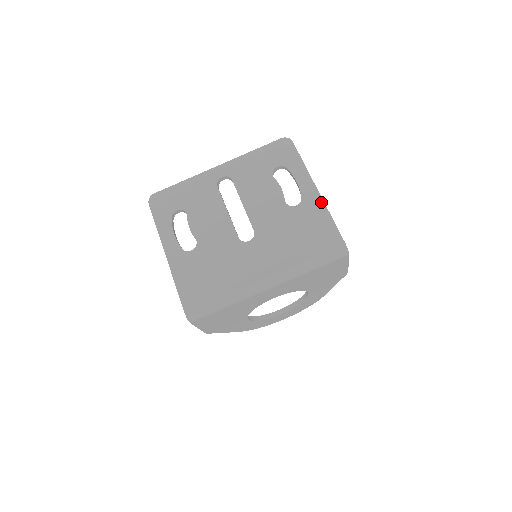
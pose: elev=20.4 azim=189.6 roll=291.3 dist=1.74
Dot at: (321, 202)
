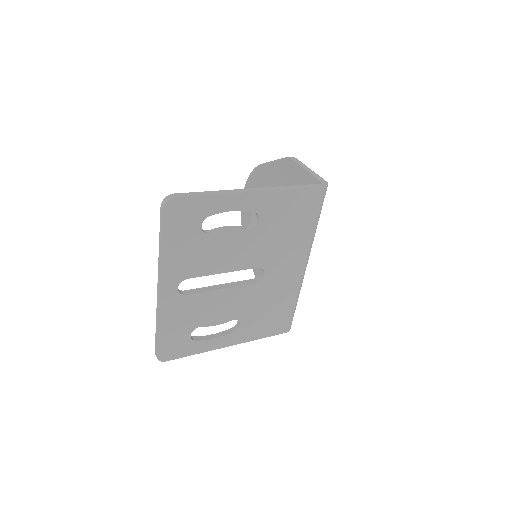
Dot at: (272, 194)
